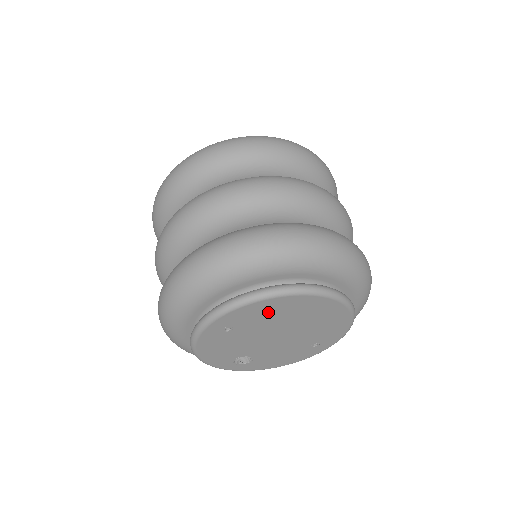
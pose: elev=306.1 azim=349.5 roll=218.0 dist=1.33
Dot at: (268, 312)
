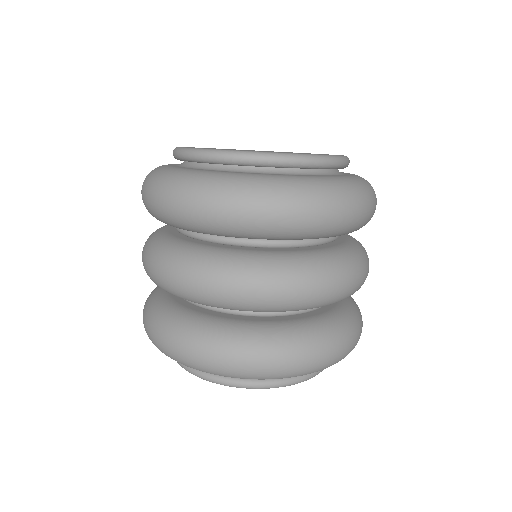
Dot at: occluded
